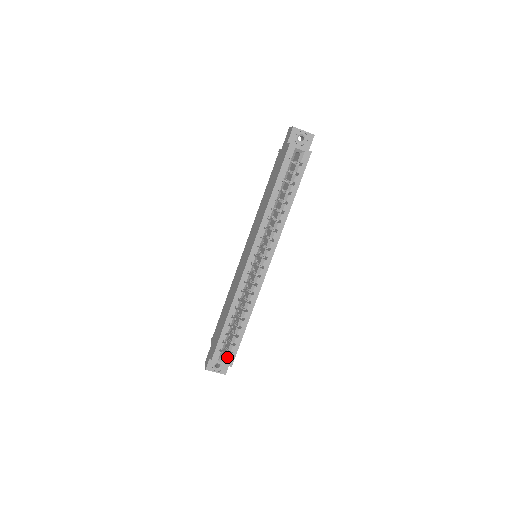
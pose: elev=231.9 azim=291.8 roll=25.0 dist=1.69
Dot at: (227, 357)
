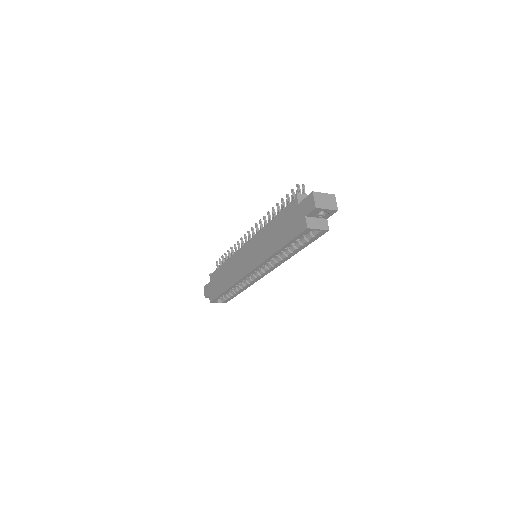
Dot at: (223, 300)
